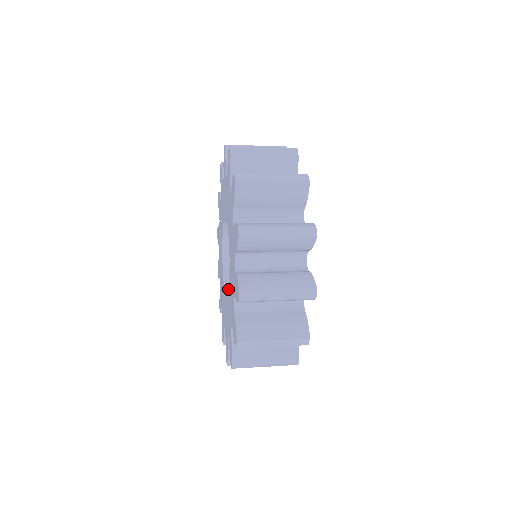
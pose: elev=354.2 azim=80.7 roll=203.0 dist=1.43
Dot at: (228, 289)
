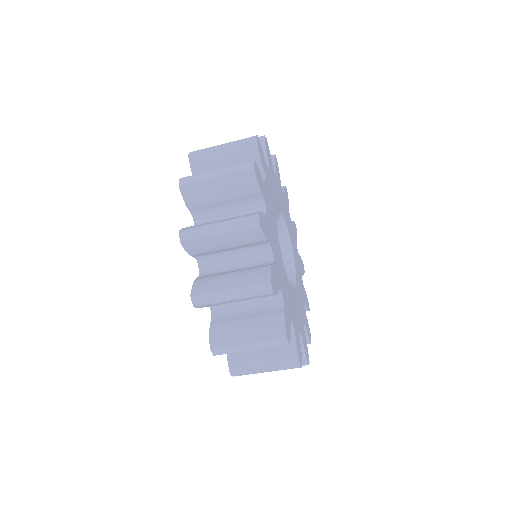
Dot at: occluded
